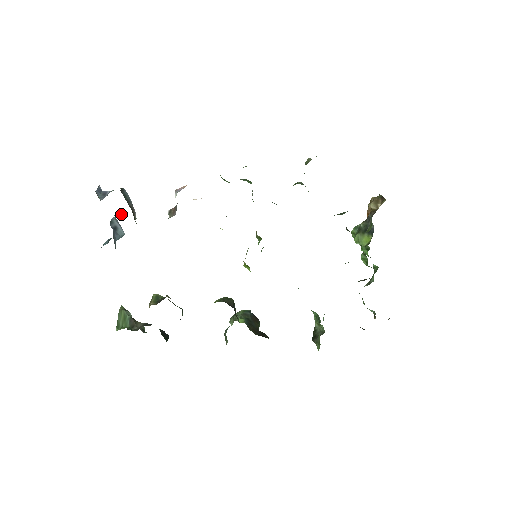
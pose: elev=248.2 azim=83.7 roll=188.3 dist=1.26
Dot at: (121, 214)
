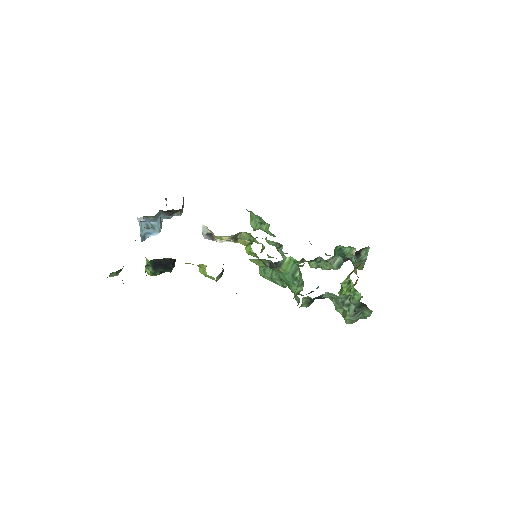
Dot at: occluded
